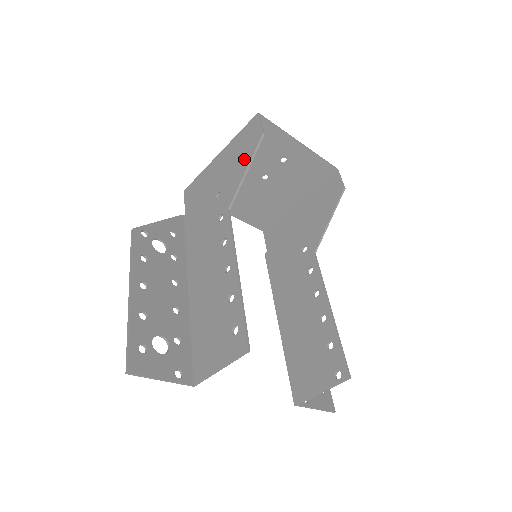
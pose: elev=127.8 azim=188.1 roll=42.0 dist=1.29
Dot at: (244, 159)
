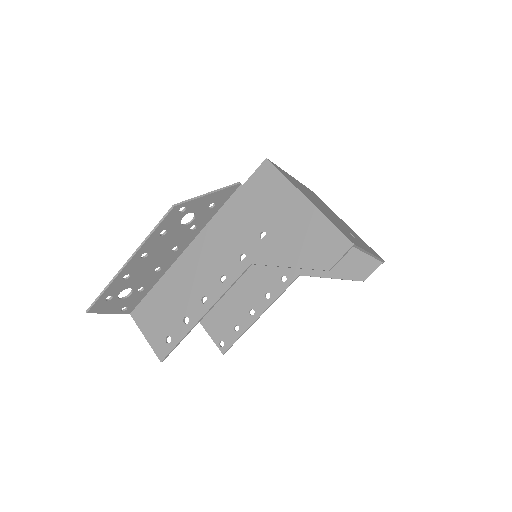
Dot at: (300, 256)
